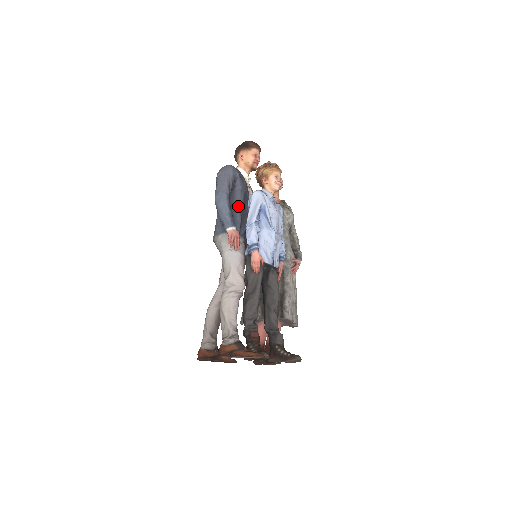
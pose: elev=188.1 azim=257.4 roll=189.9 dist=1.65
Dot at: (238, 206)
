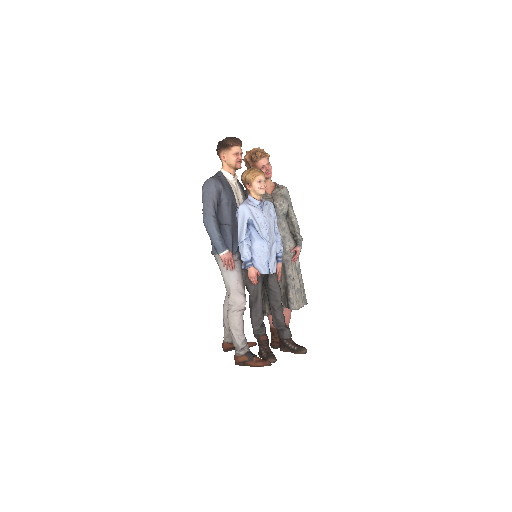
Dot at: (227, 223)
